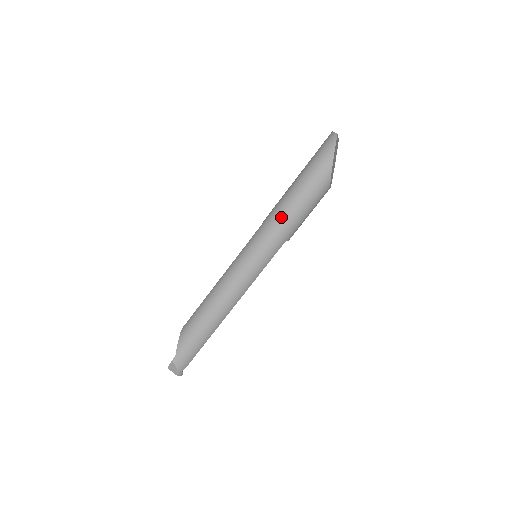
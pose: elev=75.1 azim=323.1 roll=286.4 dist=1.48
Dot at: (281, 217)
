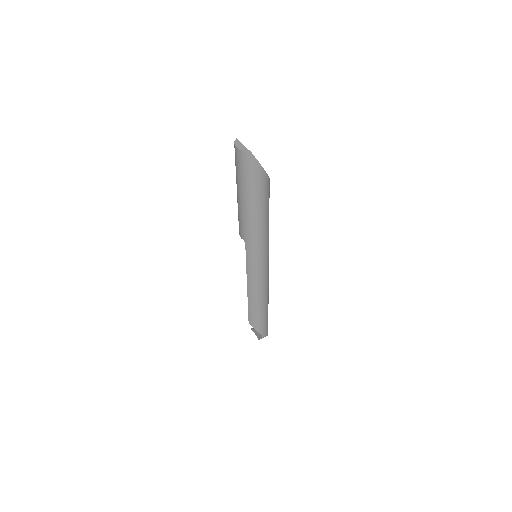
Dot at: (260, 231)
